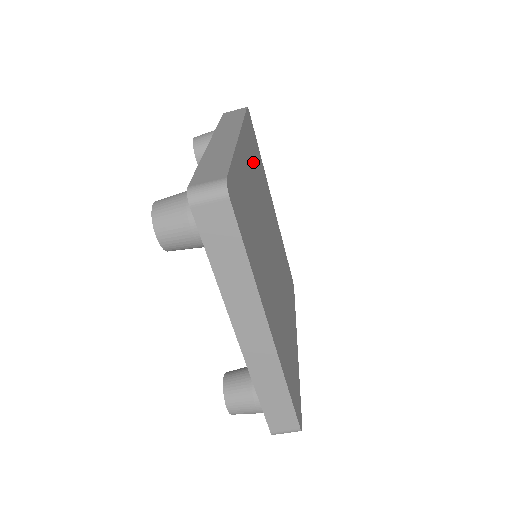
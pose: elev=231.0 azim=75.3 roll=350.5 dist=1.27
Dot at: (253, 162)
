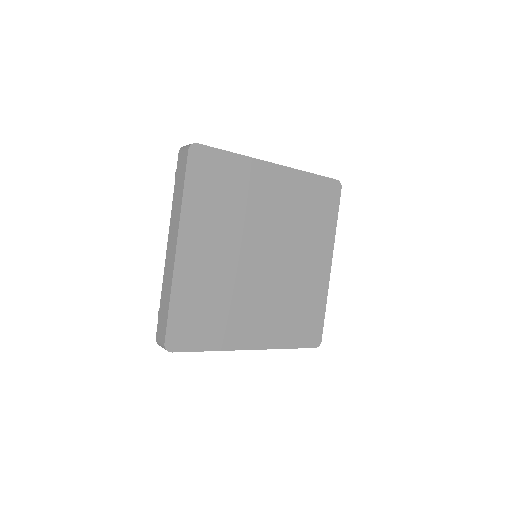
Dot at: (211, 217)
